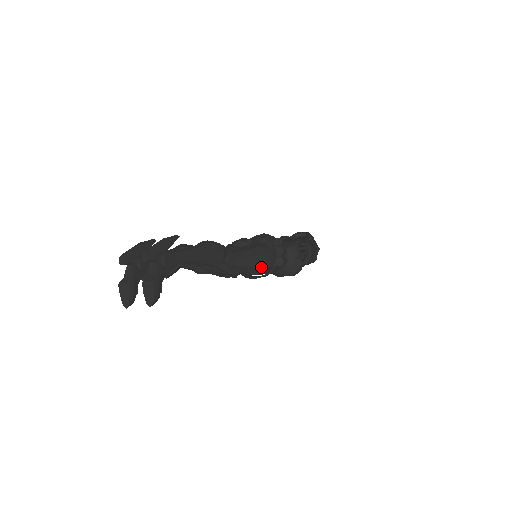
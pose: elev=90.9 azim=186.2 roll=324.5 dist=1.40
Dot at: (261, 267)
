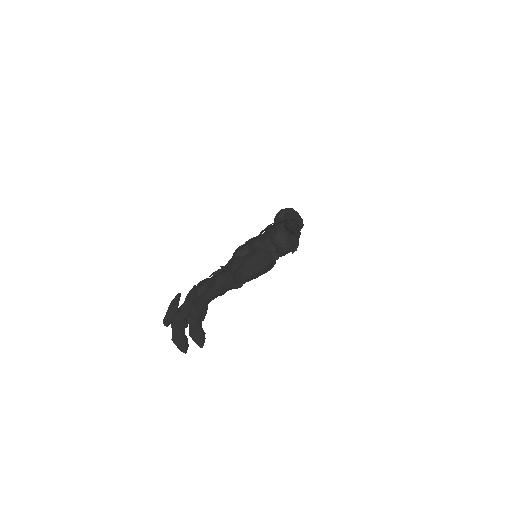
Dot at: (264, 268)
